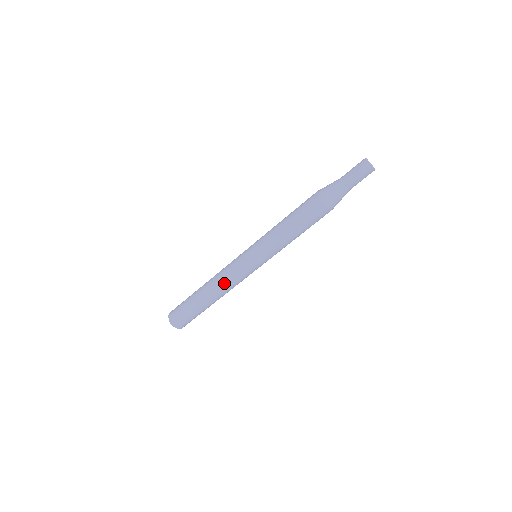
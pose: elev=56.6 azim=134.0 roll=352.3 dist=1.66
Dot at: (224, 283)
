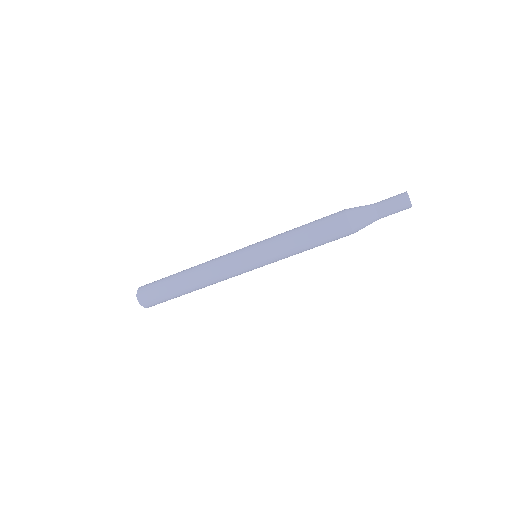
Dot at: (212, 273)
